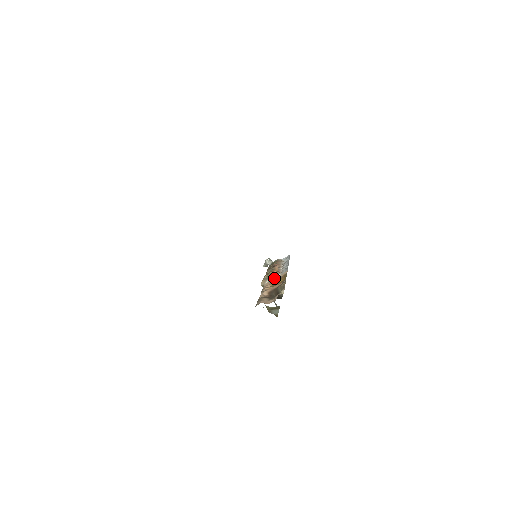
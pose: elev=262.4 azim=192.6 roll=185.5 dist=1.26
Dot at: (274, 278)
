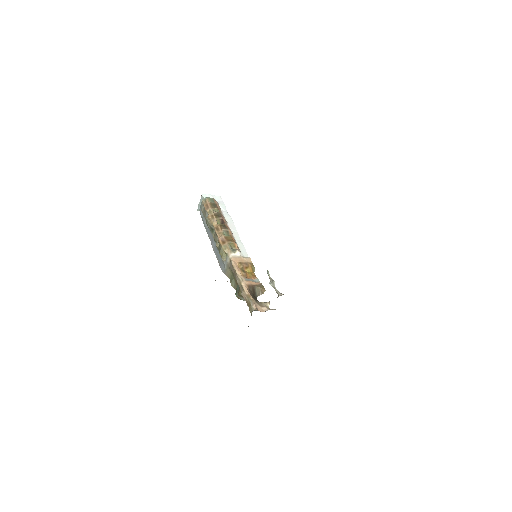
Dot at: (239, 257)
